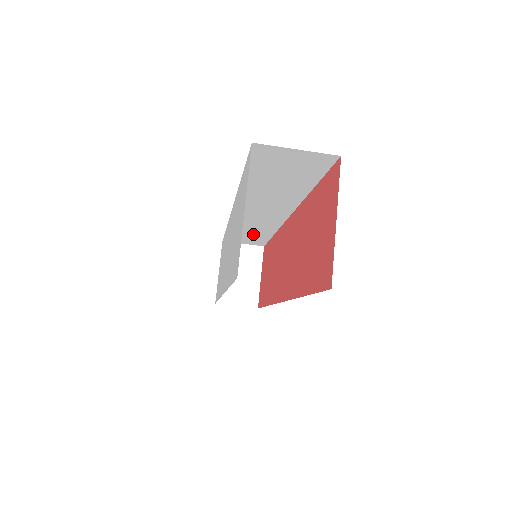
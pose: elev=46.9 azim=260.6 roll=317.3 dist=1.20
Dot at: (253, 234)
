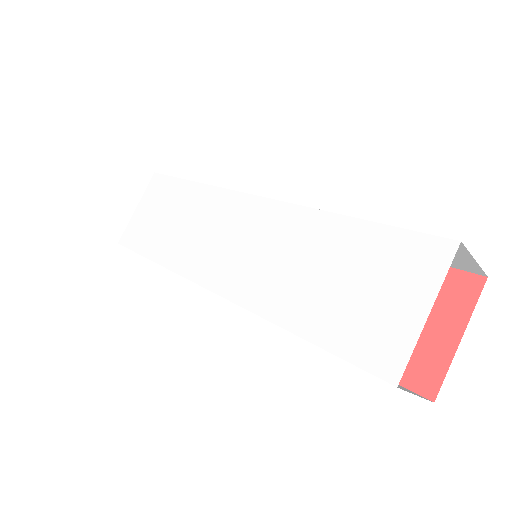
Dot at: occluded
